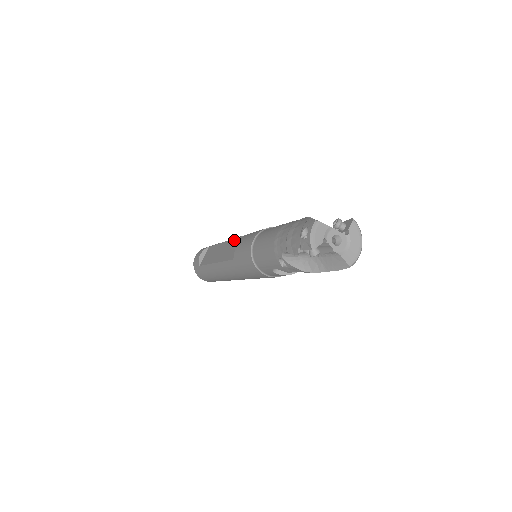
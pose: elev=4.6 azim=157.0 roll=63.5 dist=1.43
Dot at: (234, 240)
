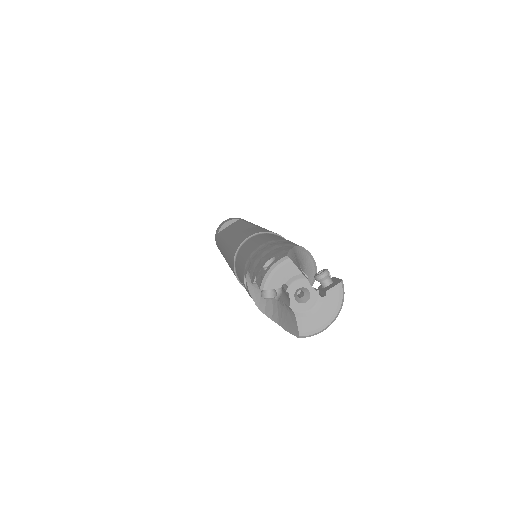
Dot at: (250, 226)
